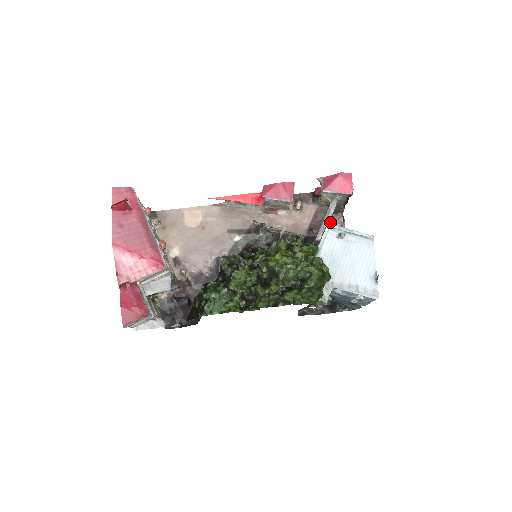
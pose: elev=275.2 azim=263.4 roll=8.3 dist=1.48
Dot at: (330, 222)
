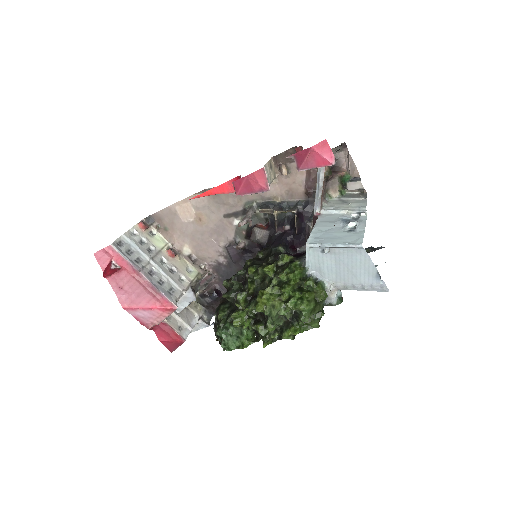
Dot at: occluded
